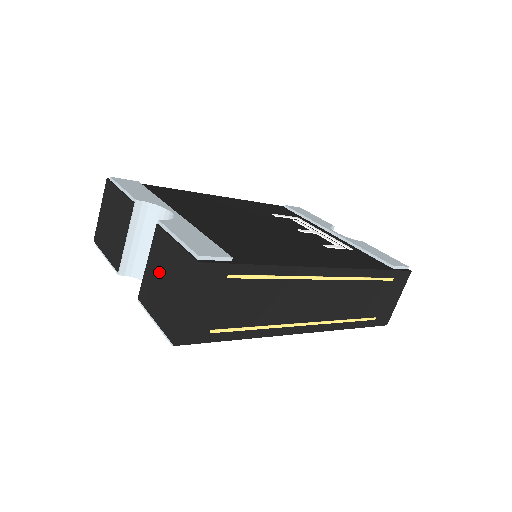
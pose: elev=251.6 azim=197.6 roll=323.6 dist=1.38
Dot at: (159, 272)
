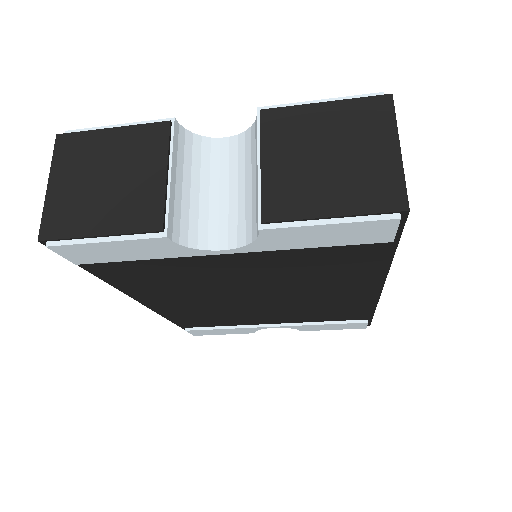
Dot at: (305, 154)
